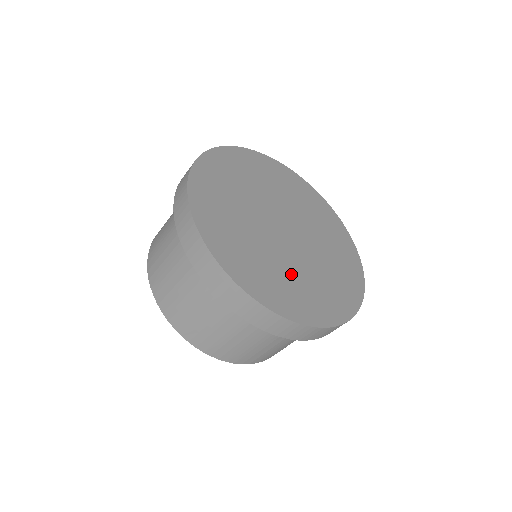
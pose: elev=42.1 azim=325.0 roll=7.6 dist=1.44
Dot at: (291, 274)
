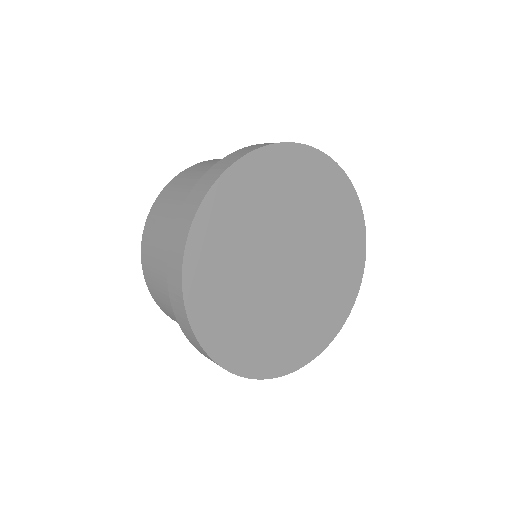
Dot at: (325, 287)
